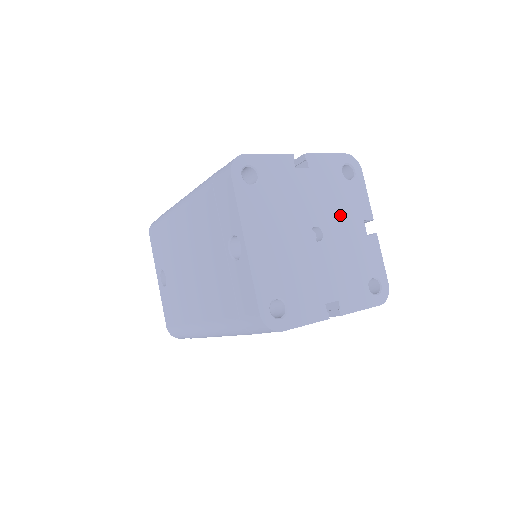
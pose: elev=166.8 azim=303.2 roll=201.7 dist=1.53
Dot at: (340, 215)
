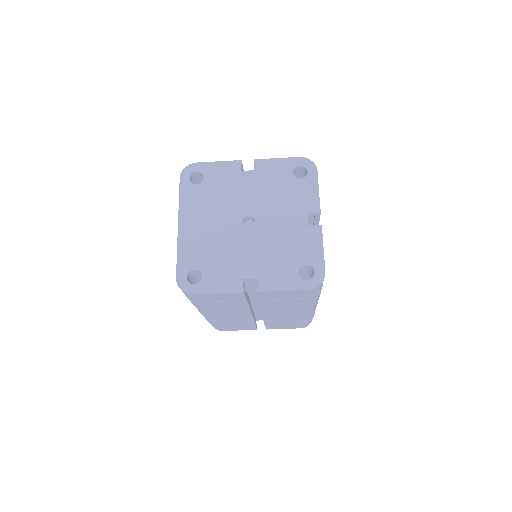
Dot at: (280, 208)
